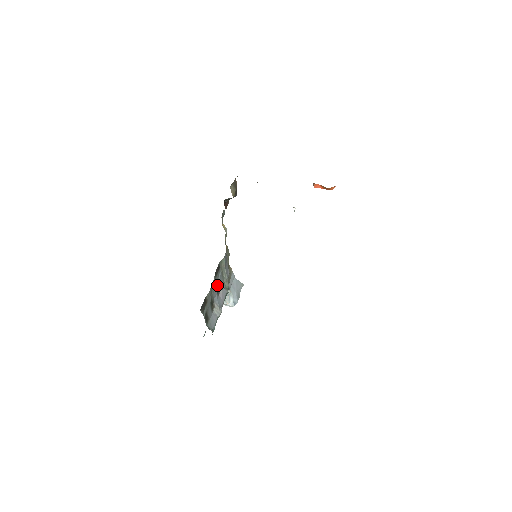
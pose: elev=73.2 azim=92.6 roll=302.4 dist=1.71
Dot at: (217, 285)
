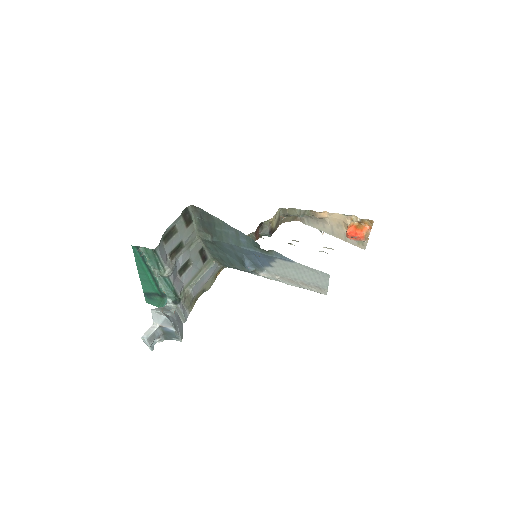
Dot at: (187, 267)
